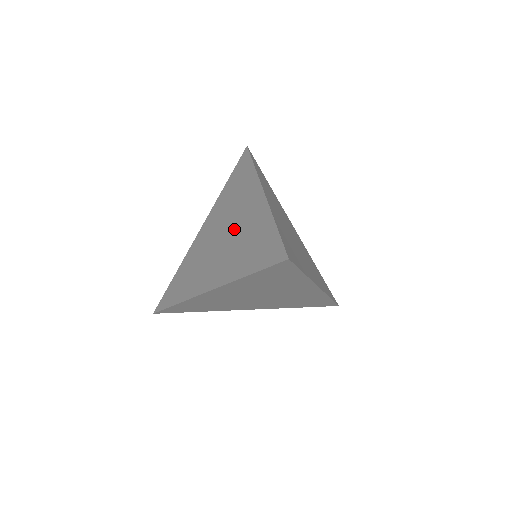
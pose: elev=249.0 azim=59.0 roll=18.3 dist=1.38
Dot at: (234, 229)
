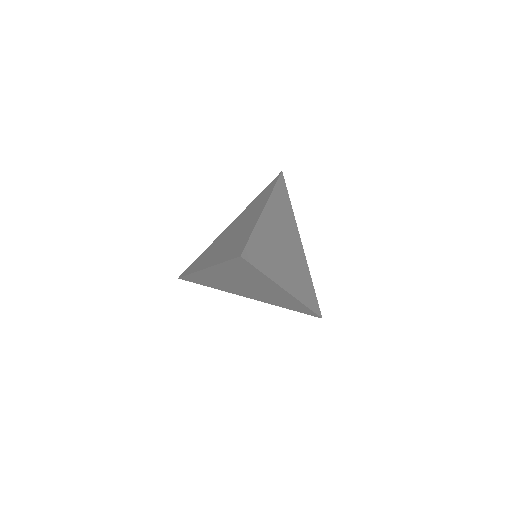
Dot at: (238, 230)
